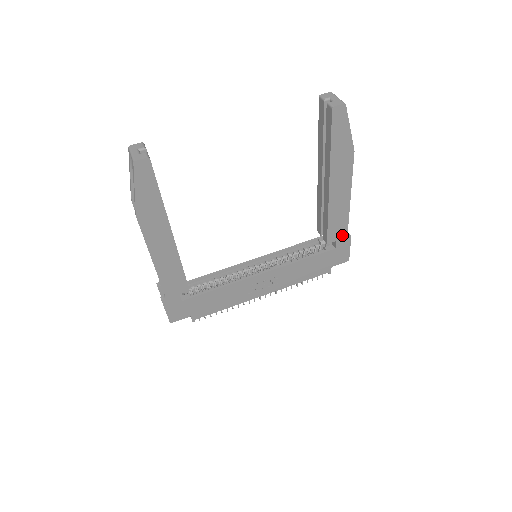
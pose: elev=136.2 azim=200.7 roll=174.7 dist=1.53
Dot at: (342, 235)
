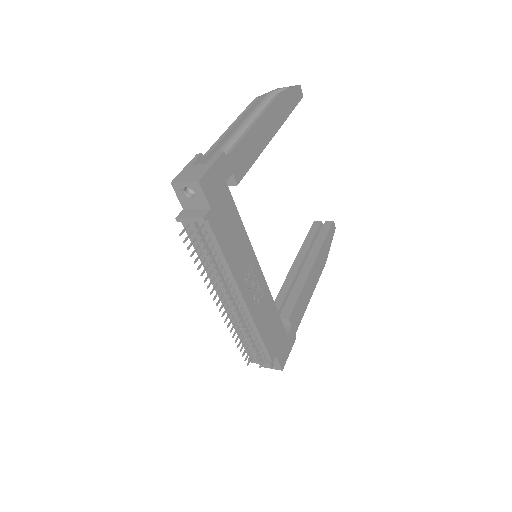
Dot at: (295, 327)
